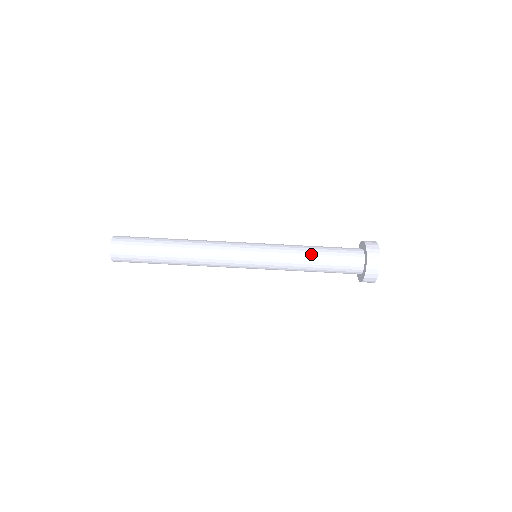
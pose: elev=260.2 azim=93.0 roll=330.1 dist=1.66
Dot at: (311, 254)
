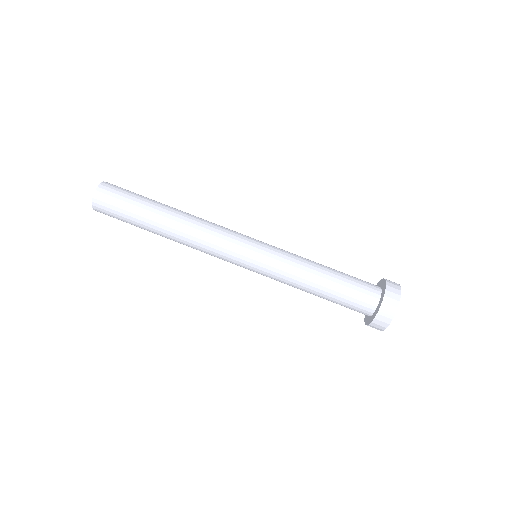
Dot at: (322, 265)
